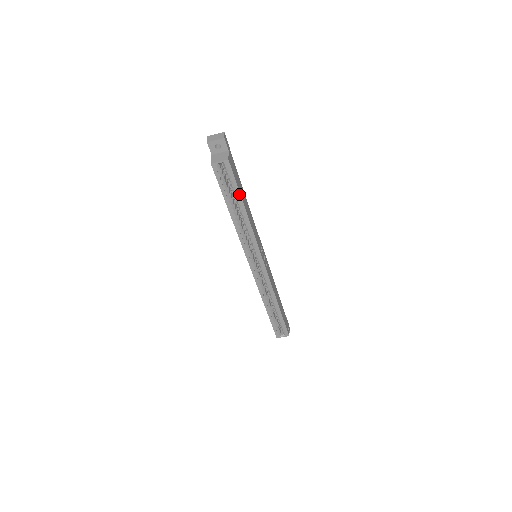
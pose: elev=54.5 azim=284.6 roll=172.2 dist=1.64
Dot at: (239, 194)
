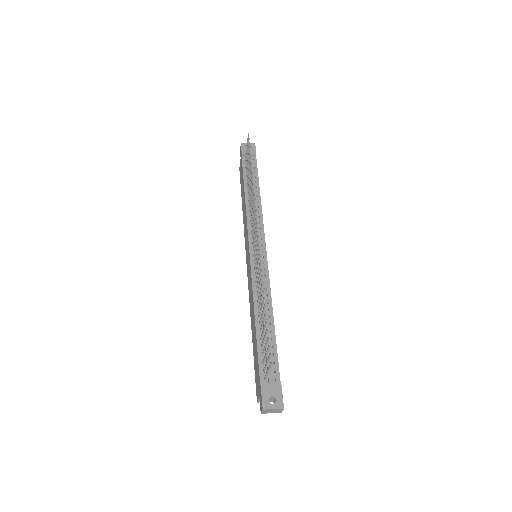
Dot at: occluded
